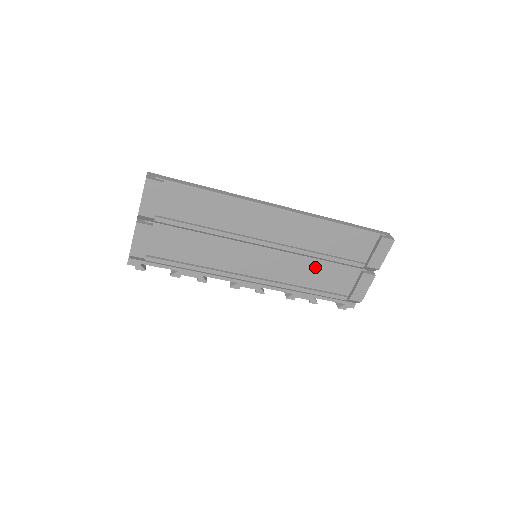
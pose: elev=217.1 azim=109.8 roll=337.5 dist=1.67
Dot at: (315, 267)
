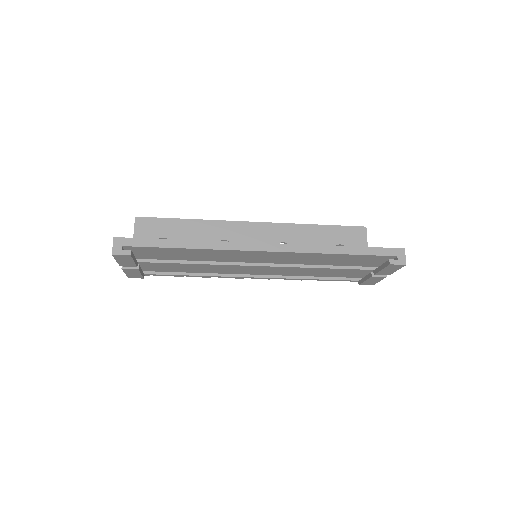
Dot at: (318, 270)
